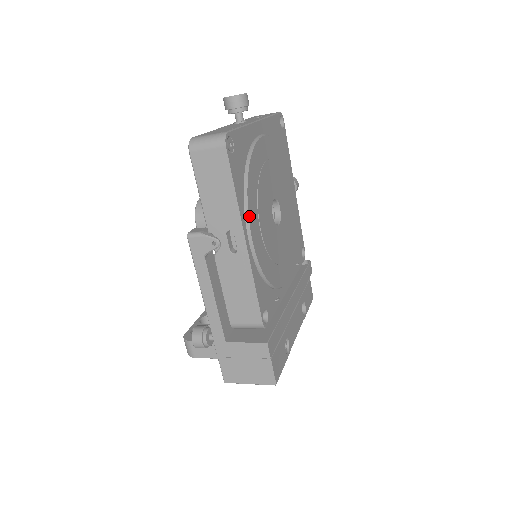
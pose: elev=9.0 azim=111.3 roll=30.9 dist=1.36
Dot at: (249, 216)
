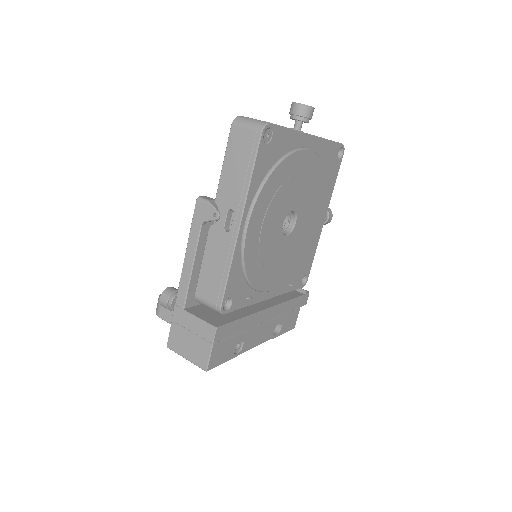
Dot at: (255, 206)
